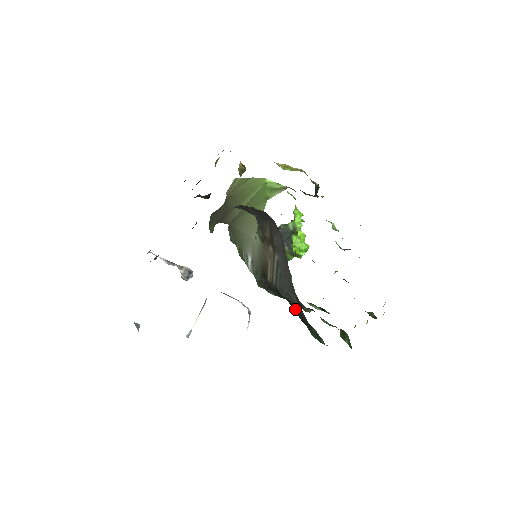
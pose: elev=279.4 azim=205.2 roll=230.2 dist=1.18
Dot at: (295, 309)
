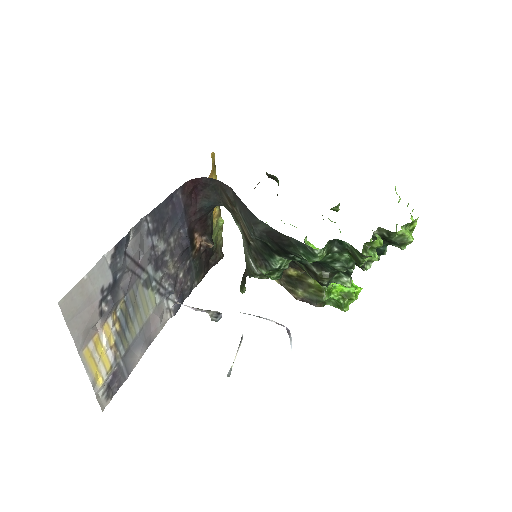
Dot at: (273, 240)
